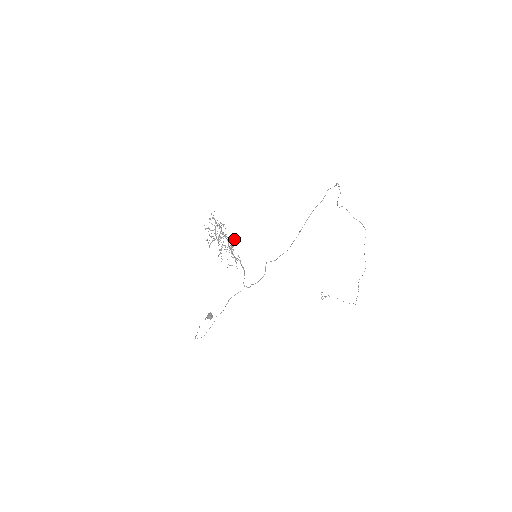
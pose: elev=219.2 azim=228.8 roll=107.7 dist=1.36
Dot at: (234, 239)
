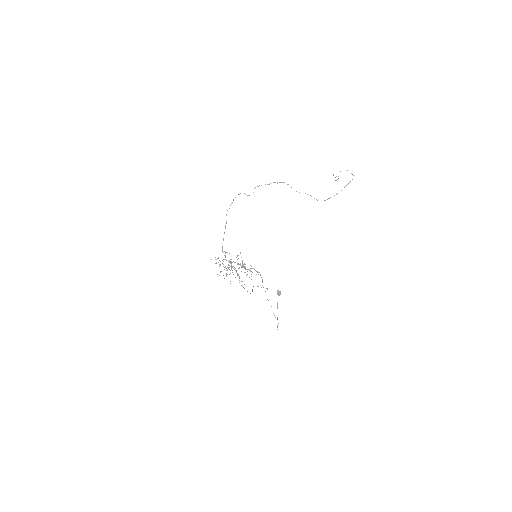
Dot at: occluded
